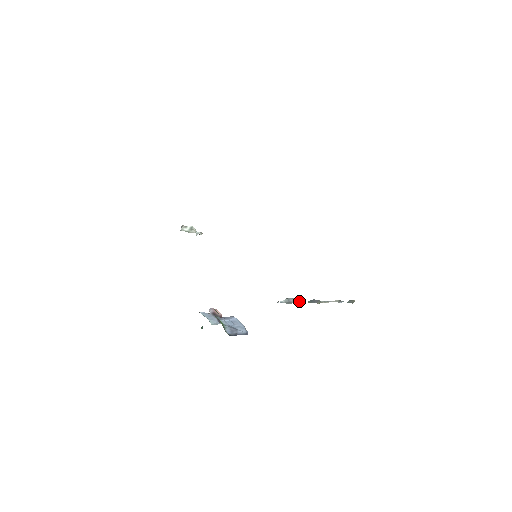
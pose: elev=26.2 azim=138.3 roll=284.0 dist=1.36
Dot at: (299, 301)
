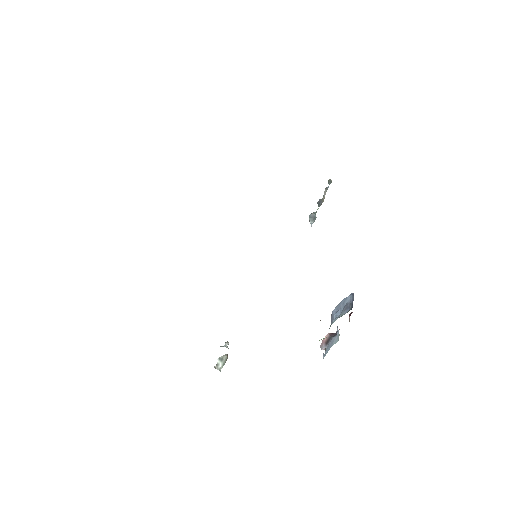
Dot at: (315, 213)
